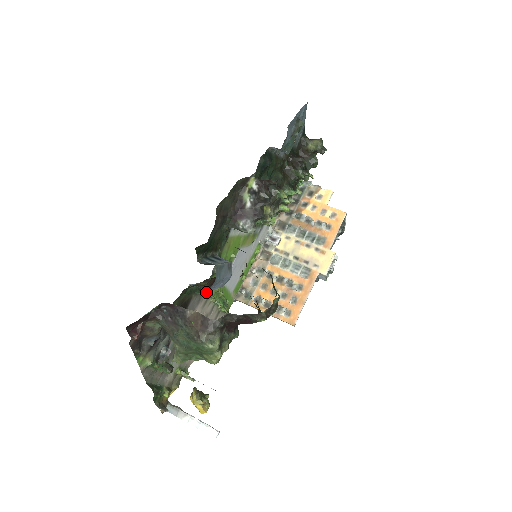
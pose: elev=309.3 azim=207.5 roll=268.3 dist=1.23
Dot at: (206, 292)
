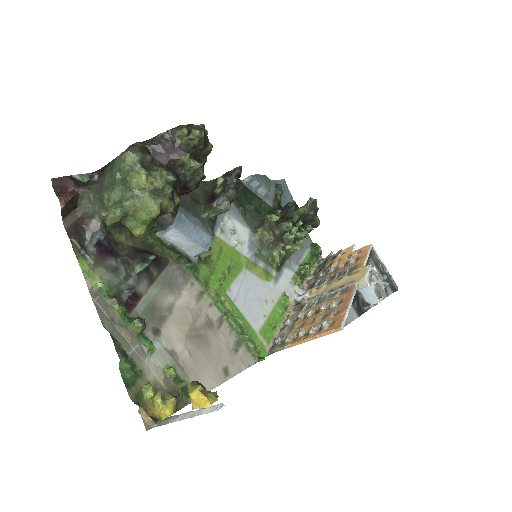
Dot at: (189, 263)
